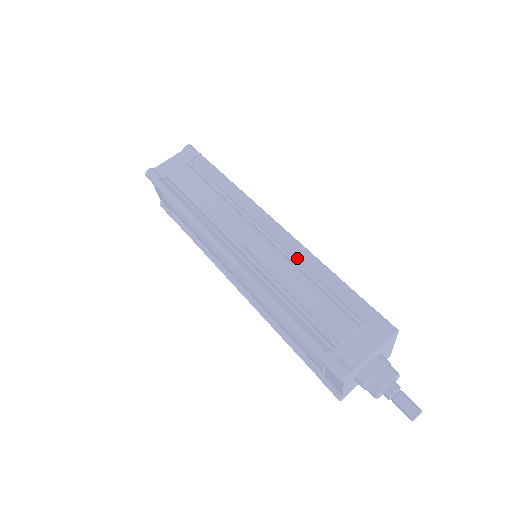
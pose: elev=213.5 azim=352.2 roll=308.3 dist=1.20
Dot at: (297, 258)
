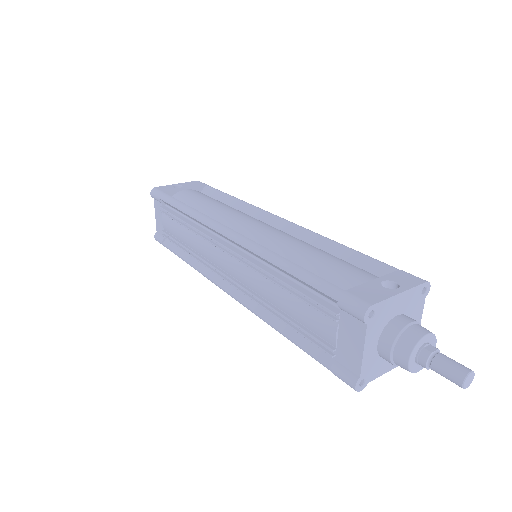
Dot at: (258, 267)
